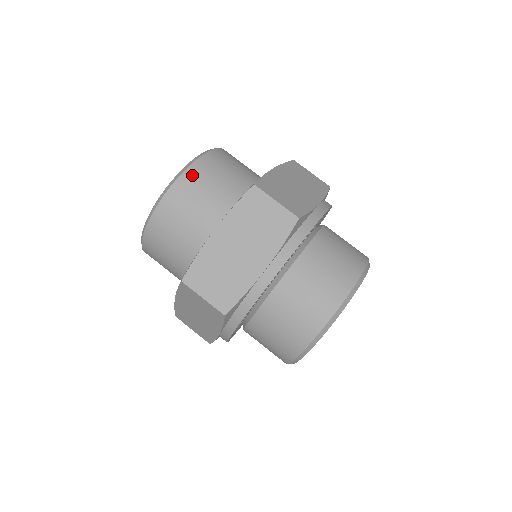
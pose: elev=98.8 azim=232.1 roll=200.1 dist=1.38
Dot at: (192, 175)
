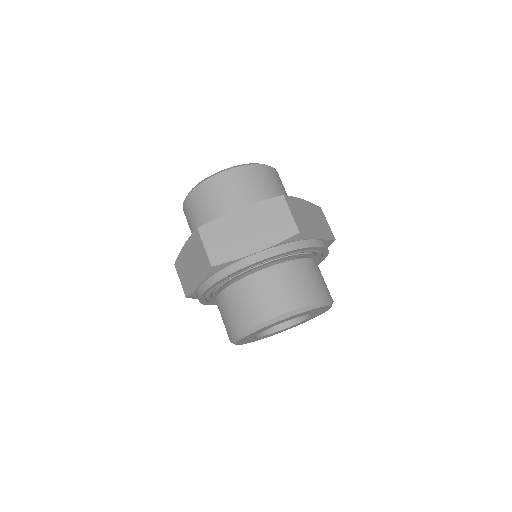
Dot at: (247, 171)
